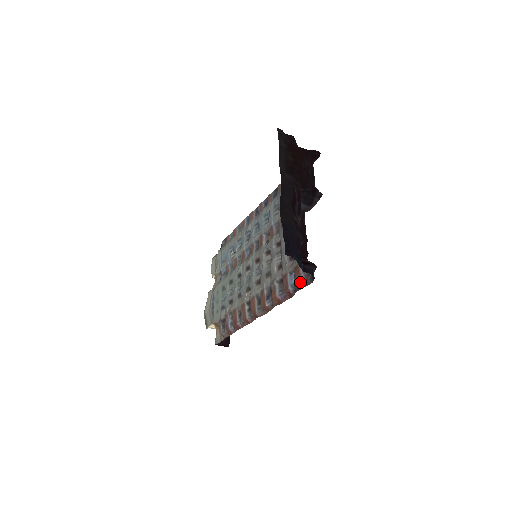
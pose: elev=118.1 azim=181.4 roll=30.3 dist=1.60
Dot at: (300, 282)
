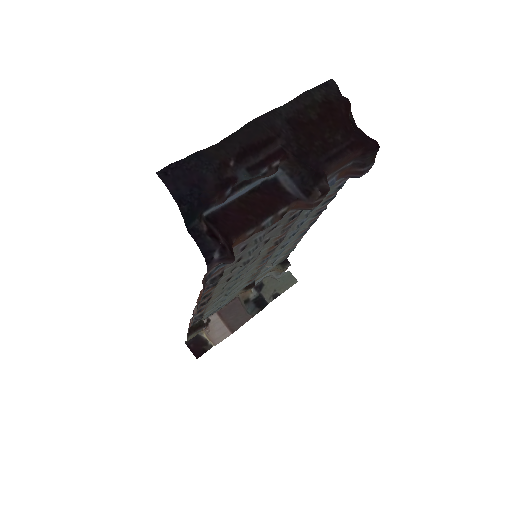
Dot at: occluded
